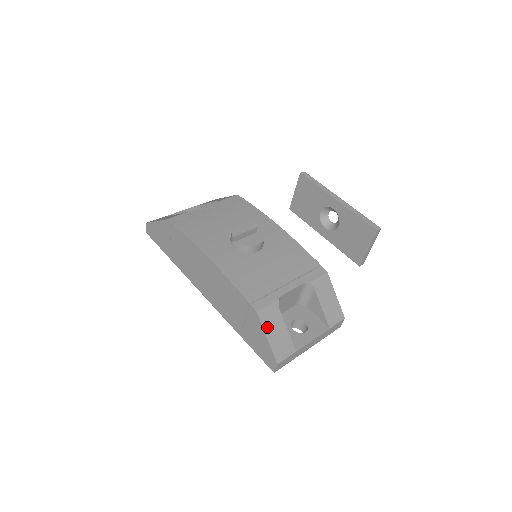
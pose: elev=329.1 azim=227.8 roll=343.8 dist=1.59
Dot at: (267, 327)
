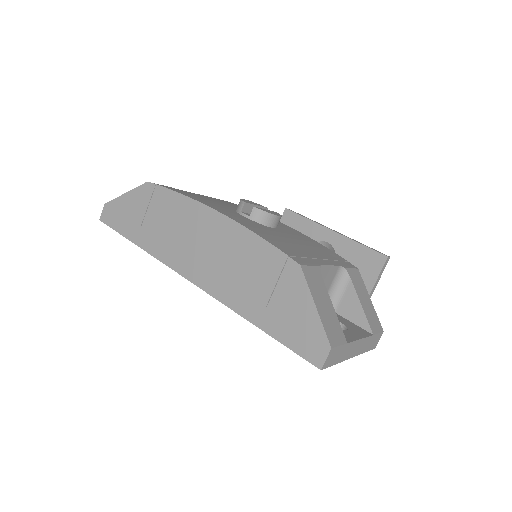
Dot at: (313, 291)
